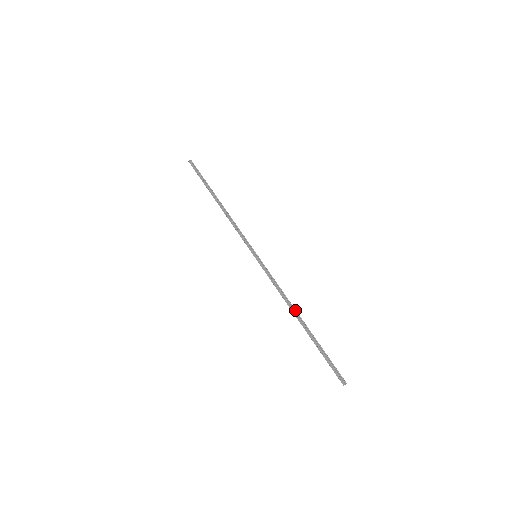
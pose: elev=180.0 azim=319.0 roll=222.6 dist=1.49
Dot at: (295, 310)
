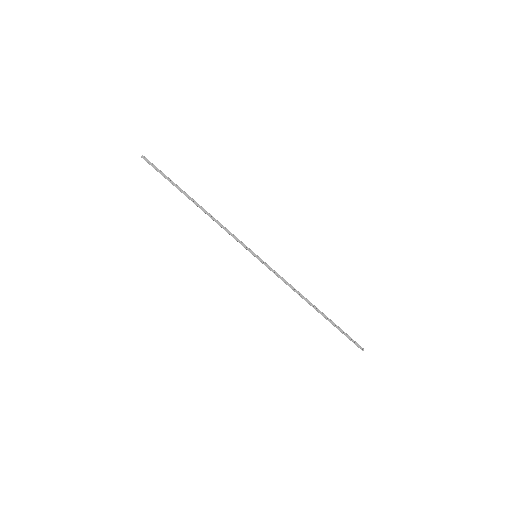
Dot at: (307, 300)
